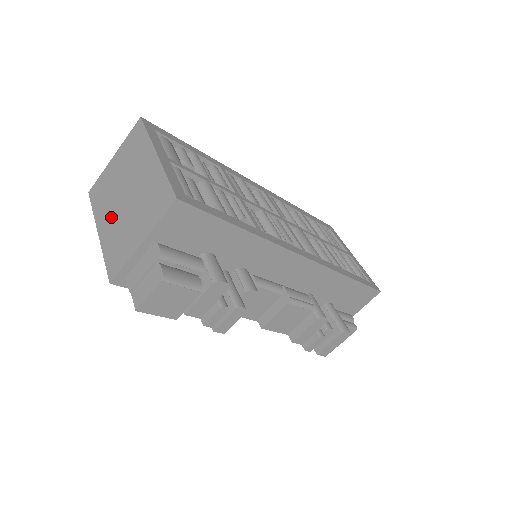
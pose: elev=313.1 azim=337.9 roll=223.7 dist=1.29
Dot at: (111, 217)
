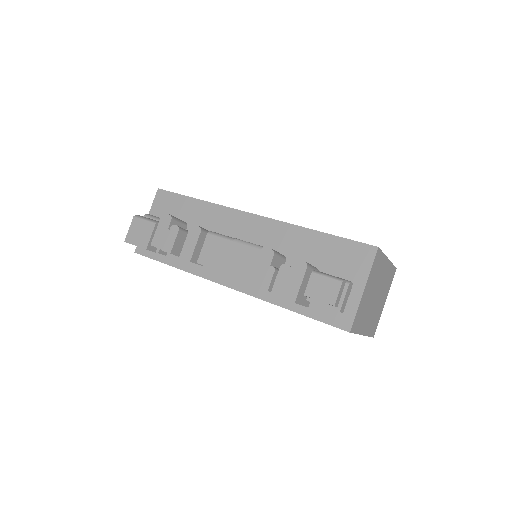
Dot at: occluded
